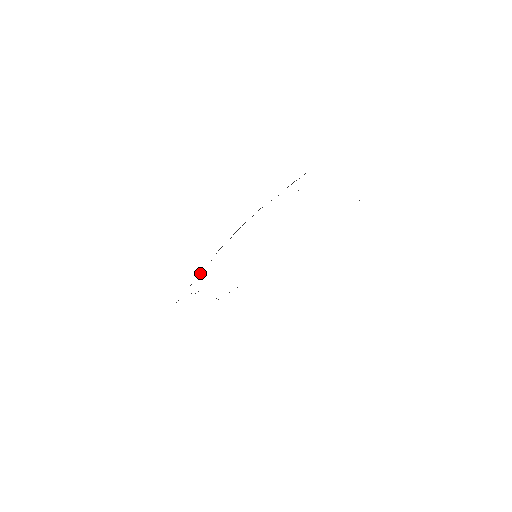
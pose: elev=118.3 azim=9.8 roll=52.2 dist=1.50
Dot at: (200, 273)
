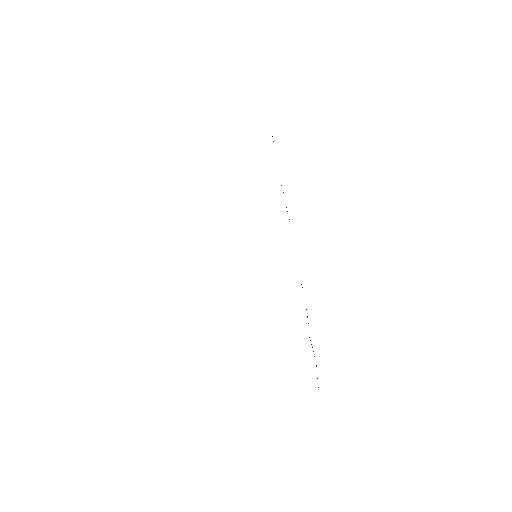
Dot at: occluded
